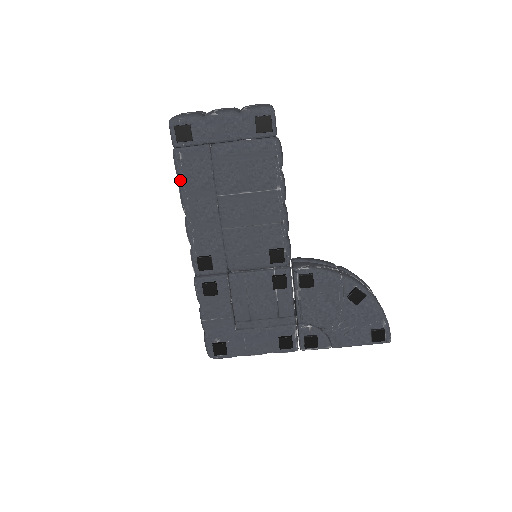
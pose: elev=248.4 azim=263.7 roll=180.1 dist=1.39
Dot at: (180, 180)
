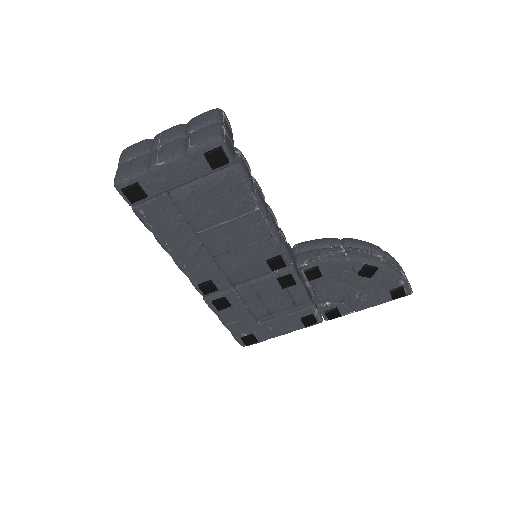
Dot at: occluded
